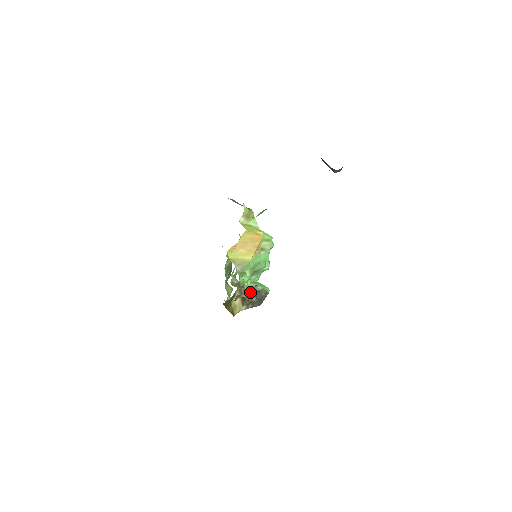
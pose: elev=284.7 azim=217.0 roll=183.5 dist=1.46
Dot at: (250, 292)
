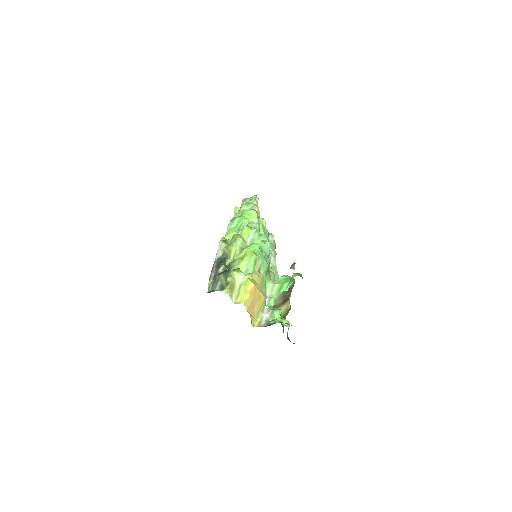
Dot at: (284, 296)
